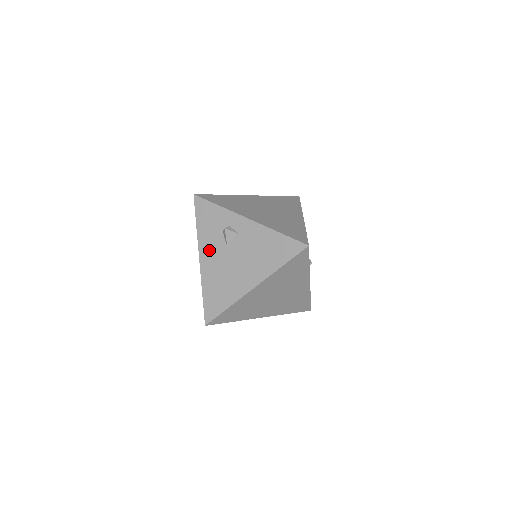
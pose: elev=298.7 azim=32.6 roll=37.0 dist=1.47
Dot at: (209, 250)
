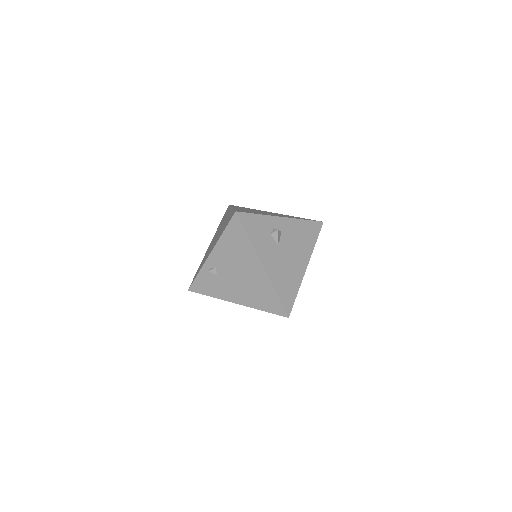
Dot at: (267, 254)
